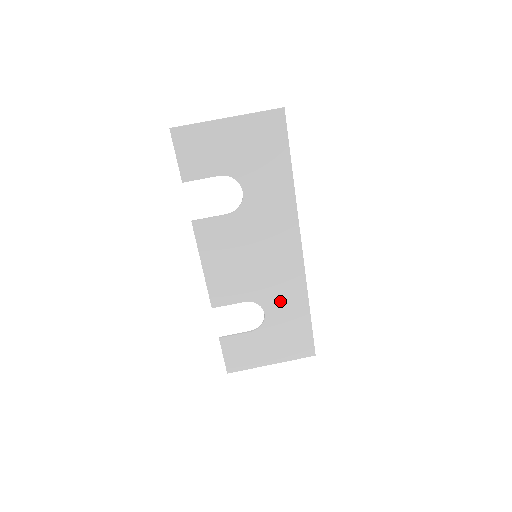
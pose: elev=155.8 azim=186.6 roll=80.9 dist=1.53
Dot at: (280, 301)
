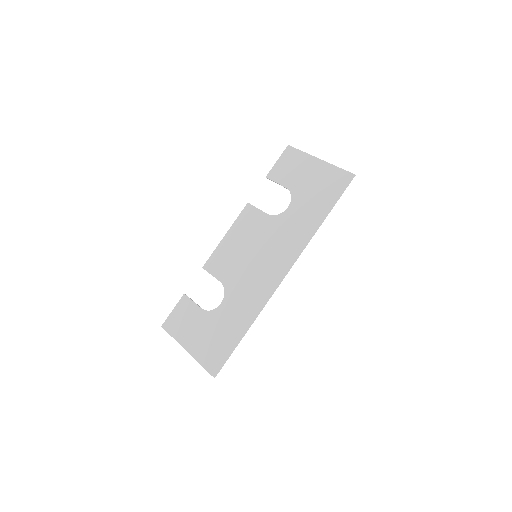
Dot at: (237, 303)
